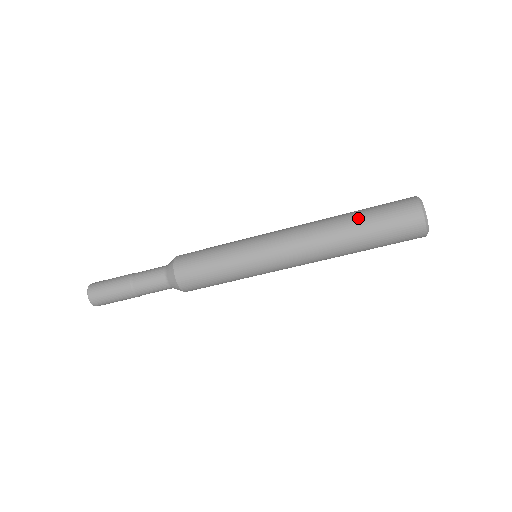
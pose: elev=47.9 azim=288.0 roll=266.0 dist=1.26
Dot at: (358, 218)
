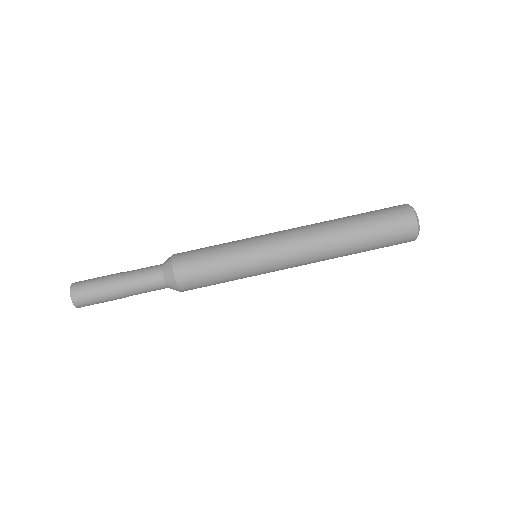
Dot at: (354, 215)
